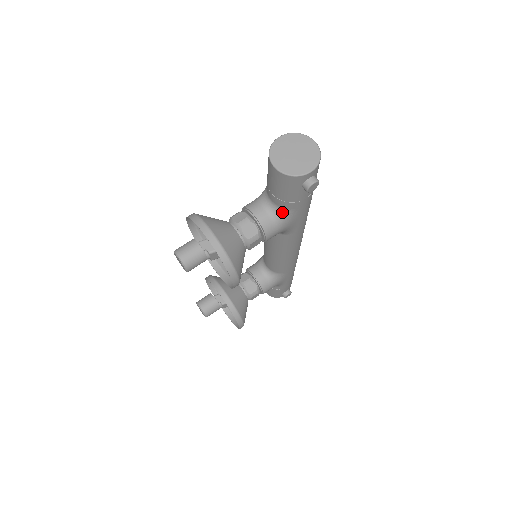
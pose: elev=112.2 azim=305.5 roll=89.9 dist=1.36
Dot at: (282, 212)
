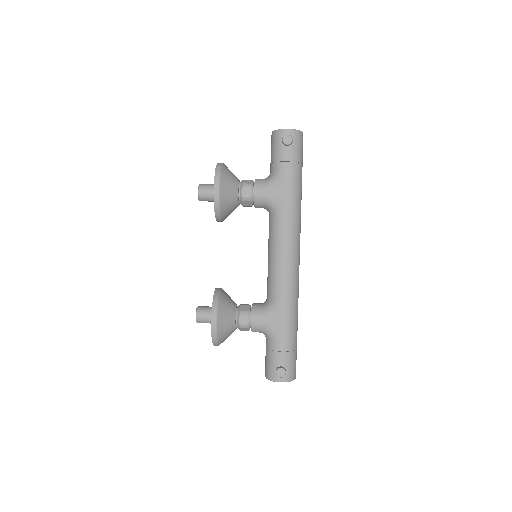
Dot at: (272, 176)
